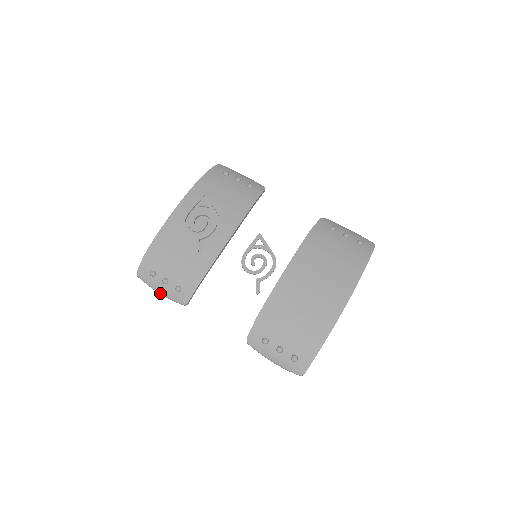
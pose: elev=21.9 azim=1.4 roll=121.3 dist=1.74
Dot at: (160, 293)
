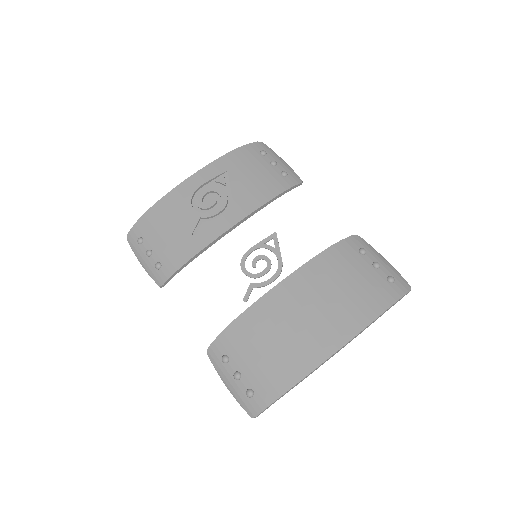
Dot at: (142, 265)
